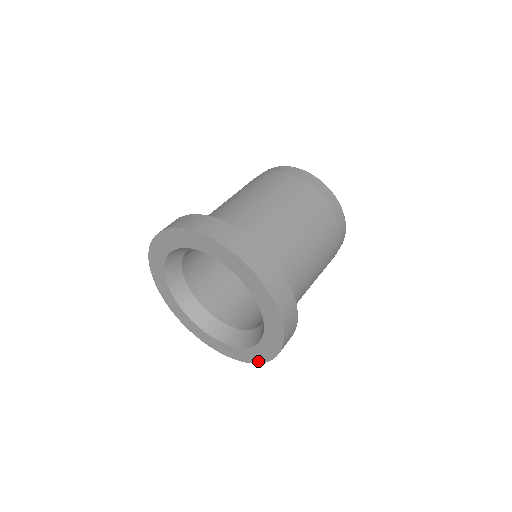
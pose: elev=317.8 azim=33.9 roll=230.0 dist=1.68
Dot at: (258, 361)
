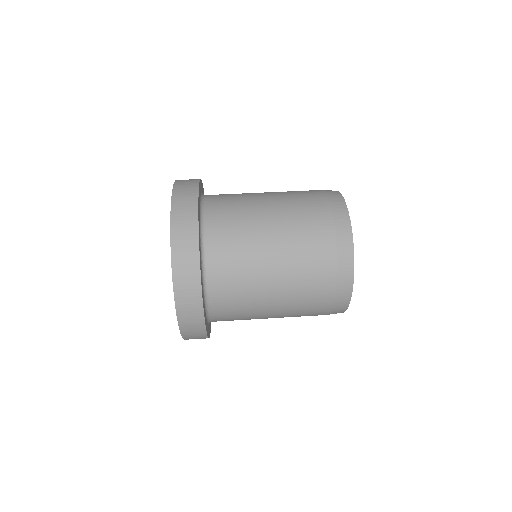
Dot at: occluded
